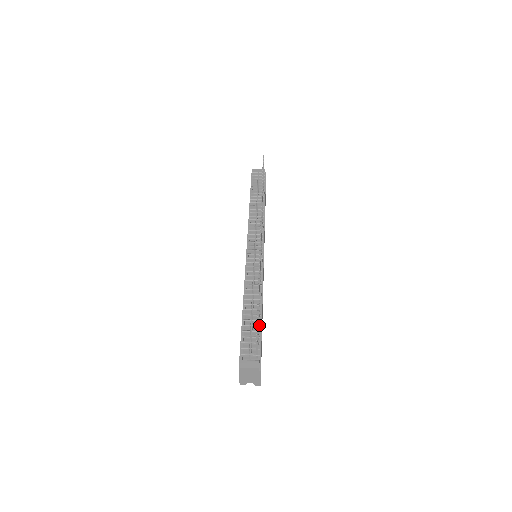
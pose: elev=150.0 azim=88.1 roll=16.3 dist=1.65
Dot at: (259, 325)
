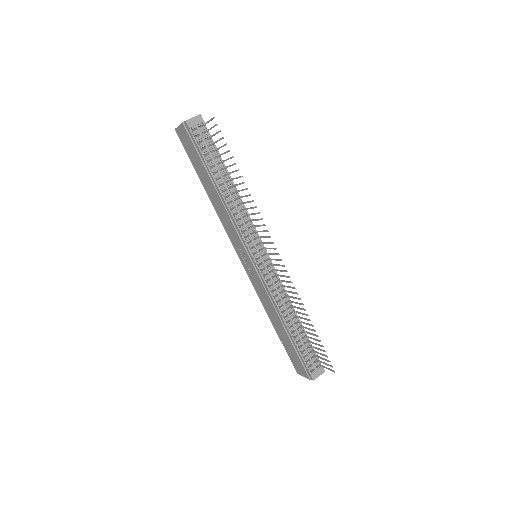
Dot at: (308, 338)
